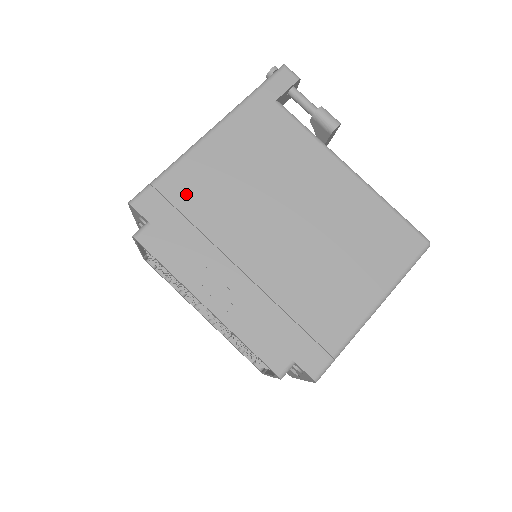
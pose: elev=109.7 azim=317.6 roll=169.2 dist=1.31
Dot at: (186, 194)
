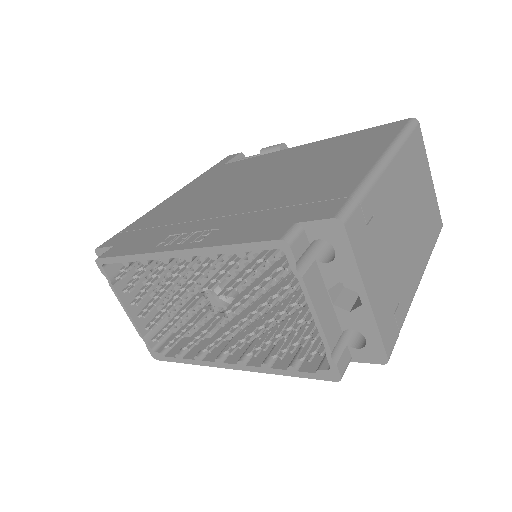
Dot at: (150, 221)
